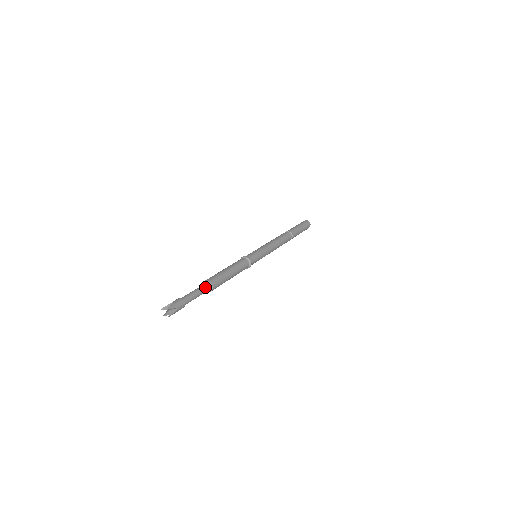
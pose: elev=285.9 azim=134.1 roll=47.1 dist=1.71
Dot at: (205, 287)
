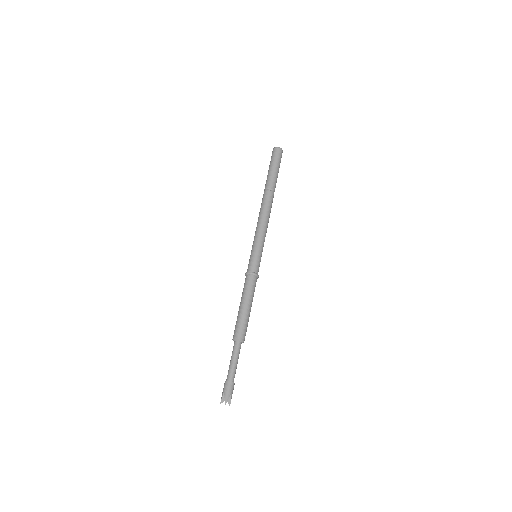
Dot at: (237, 347)
